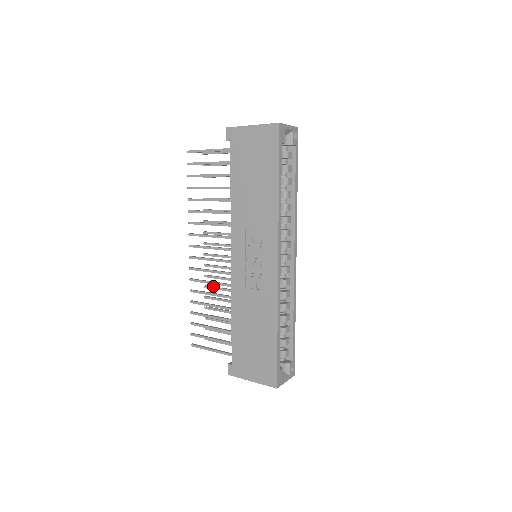
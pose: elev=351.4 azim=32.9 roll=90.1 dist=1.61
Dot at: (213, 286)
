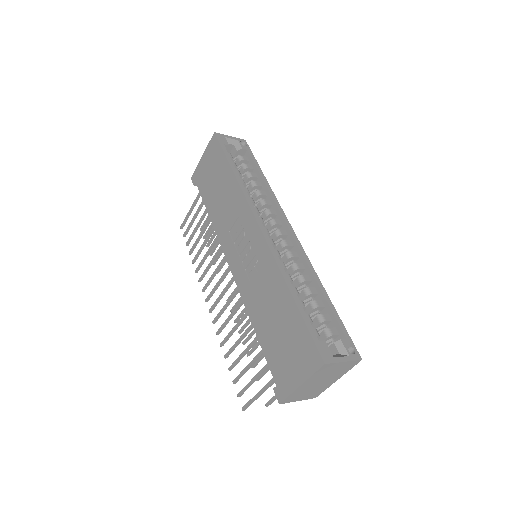
Dot at: (249, 336)
